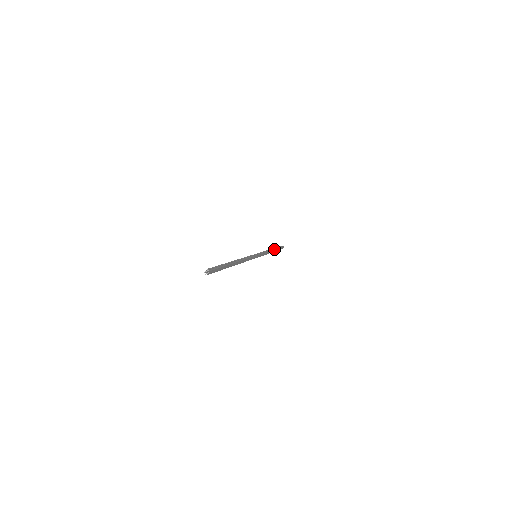
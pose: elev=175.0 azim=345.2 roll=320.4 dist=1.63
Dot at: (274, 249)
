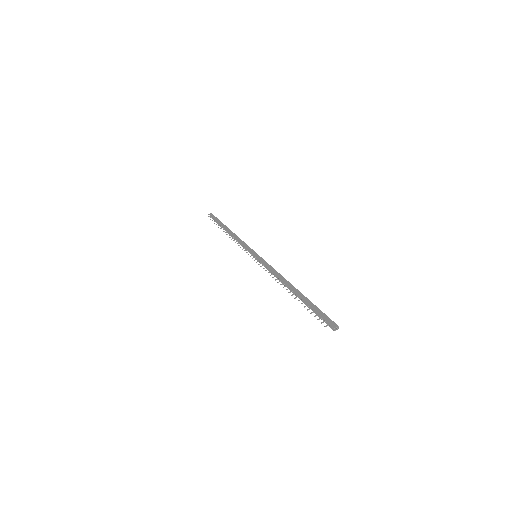
Dot at: (229, 229)
